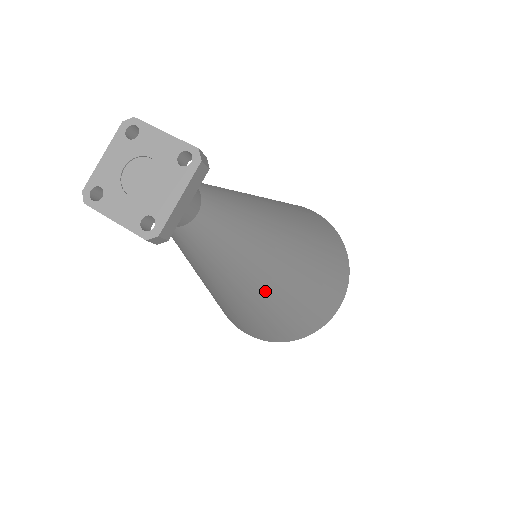
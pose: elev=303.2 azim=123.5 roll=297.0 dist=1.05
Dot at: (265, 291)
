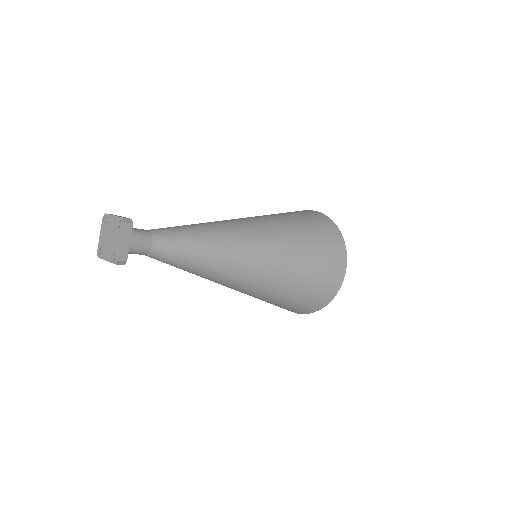
Dot at: (245, 275)
